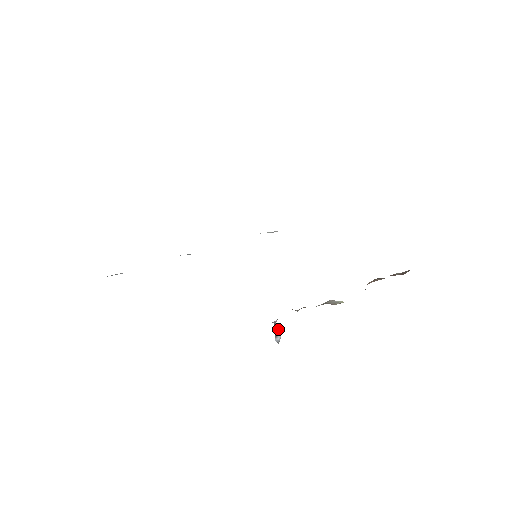
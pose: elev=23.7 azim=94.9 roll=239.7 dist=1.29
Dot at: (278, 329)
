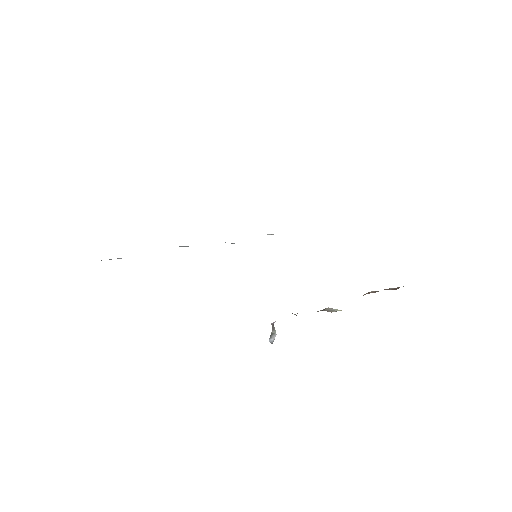
Dot at: (274, 330)
